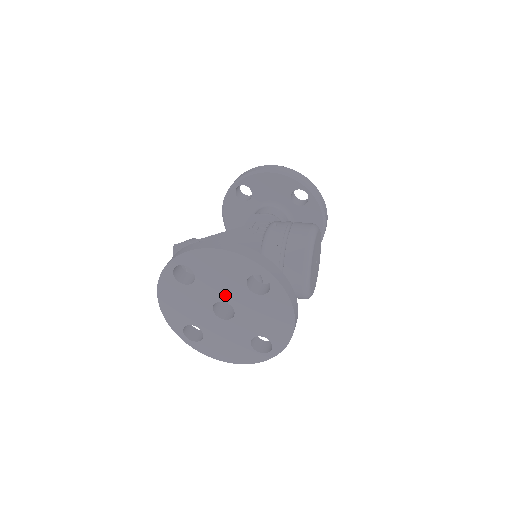
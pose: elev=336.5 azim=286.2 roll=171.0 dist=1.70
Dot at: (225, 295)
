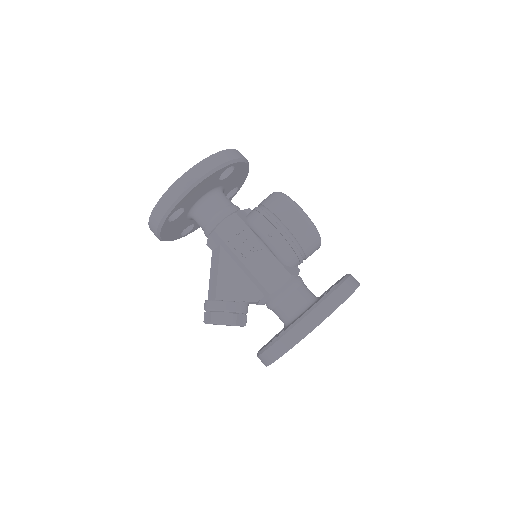
Dot at: occluded
